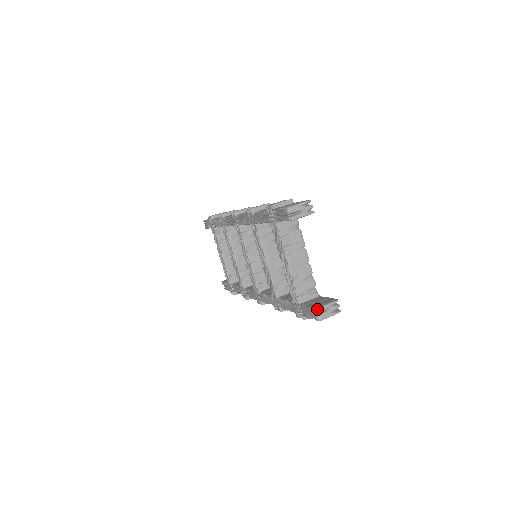
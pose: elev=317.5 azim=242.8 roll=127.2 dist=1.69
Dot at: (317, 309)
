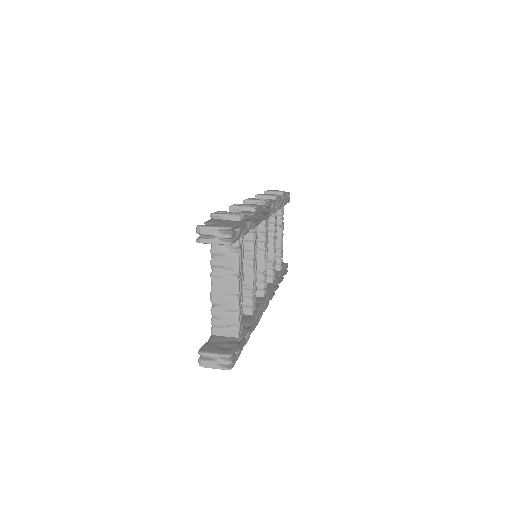
Dot at: (200, 353)
